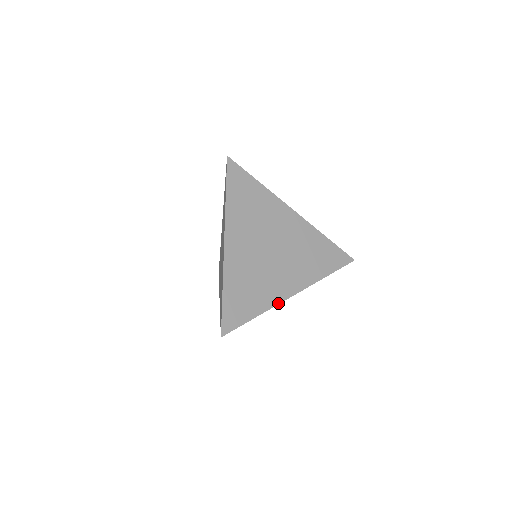
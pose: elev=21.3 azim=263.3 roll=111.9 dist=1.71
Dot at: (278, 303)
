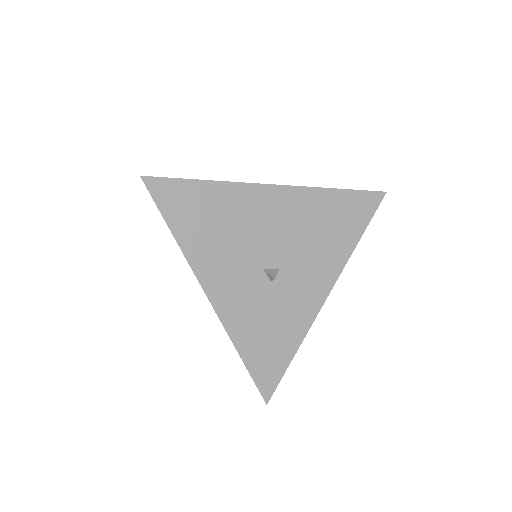
Dot at: (245, 184)
